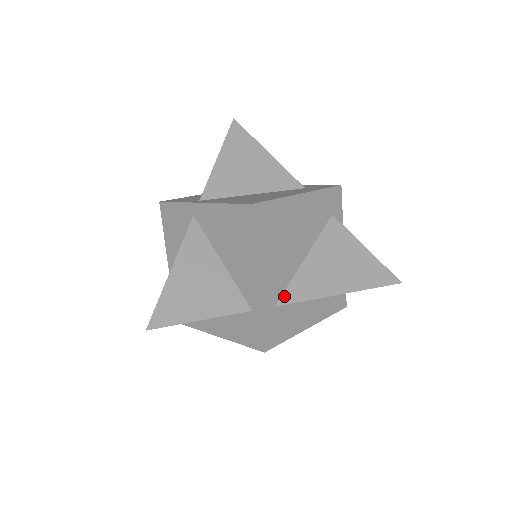
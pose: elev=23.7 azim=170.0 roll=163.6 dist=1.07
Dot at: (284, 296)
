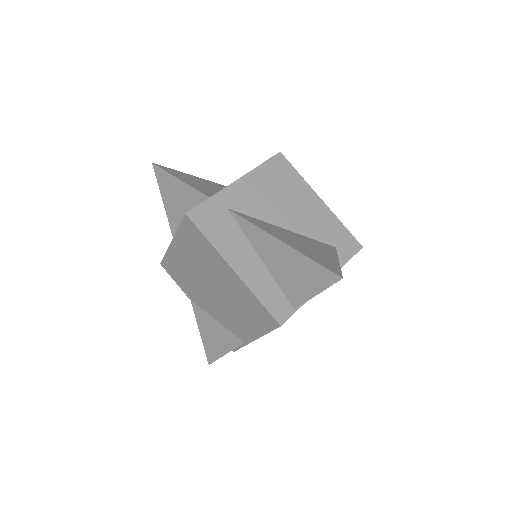
Dot at: (241, 214)
